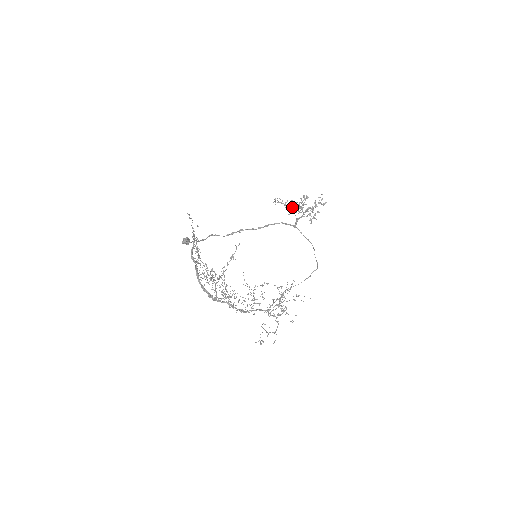
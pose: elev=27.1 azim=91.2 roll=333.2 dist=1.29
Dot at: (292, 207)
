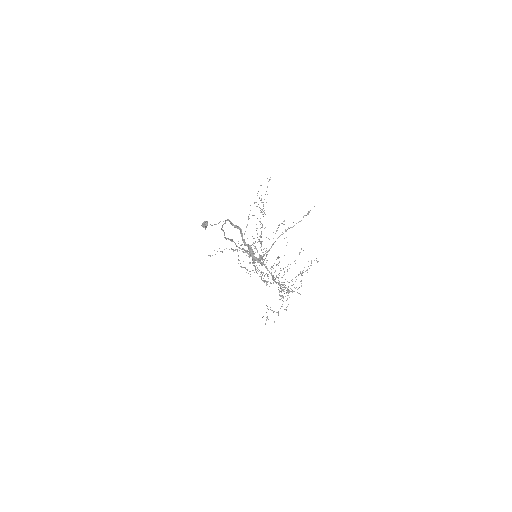
Dot at: (245, 251)
